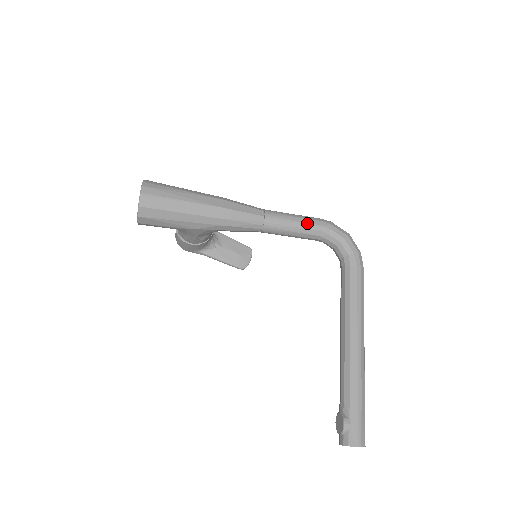
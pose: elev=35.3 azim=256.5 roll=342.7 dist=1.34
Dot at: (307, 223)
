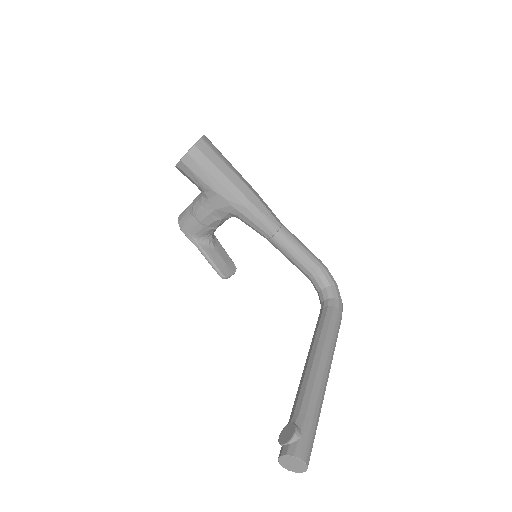
Dot at: (311, 254)
